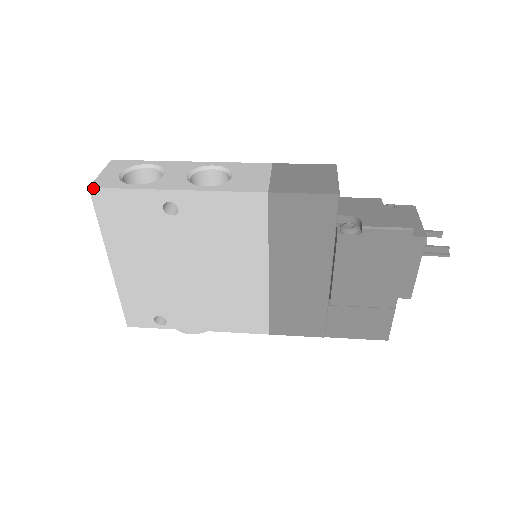
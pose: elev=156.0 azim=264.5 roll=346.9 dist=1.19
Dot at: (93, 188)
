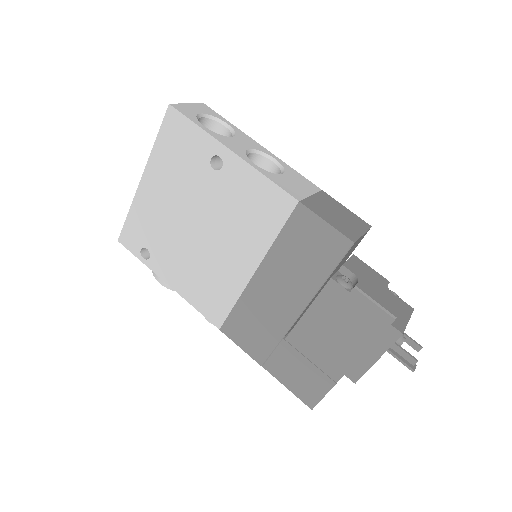
Dot at: (172, 106)
